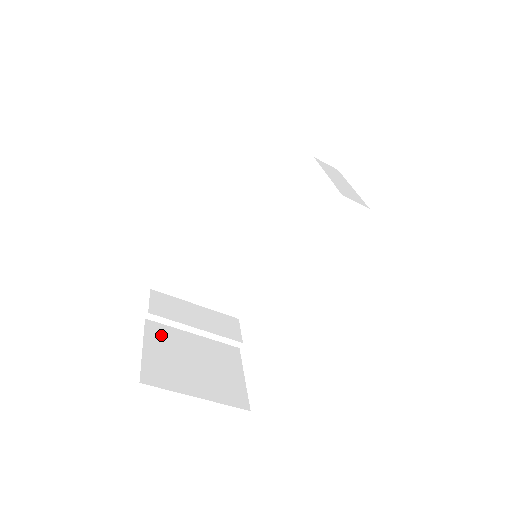
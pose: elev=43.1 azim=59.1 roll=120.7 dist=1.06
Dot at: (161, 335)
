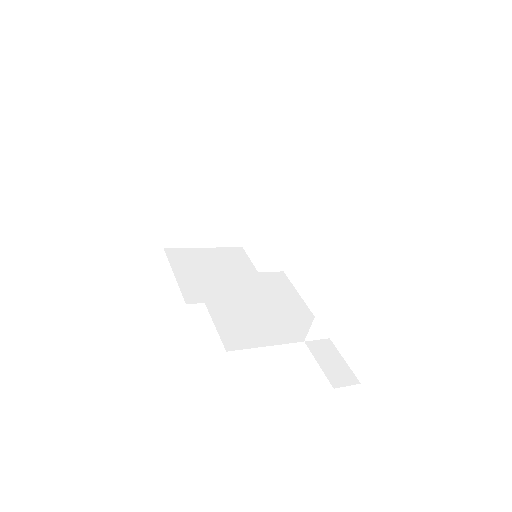
Dot at: (186, 201)
